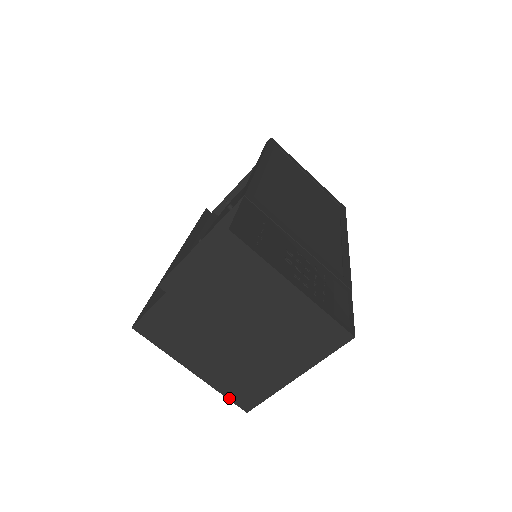
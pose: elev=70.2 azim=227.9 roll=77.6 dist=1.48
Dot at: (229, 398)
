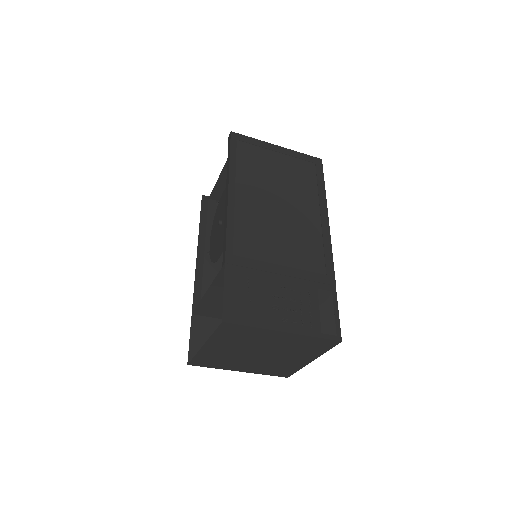
Dot at: (272, 375)
